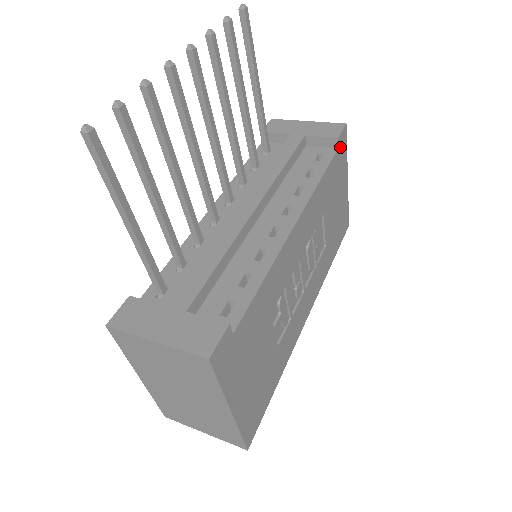
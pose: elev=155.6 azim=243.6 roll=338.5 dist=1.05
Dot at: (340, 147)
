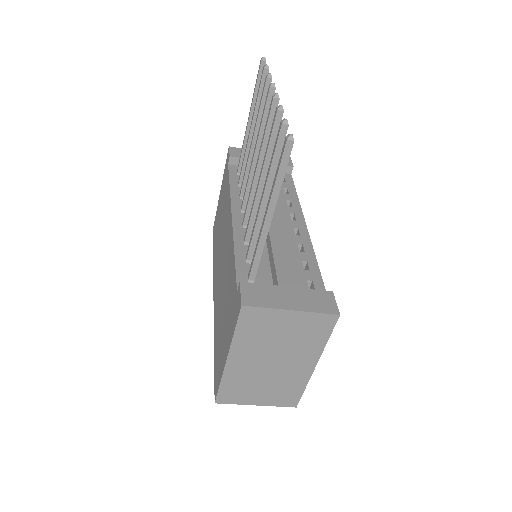
Dot at: (290, 174)
